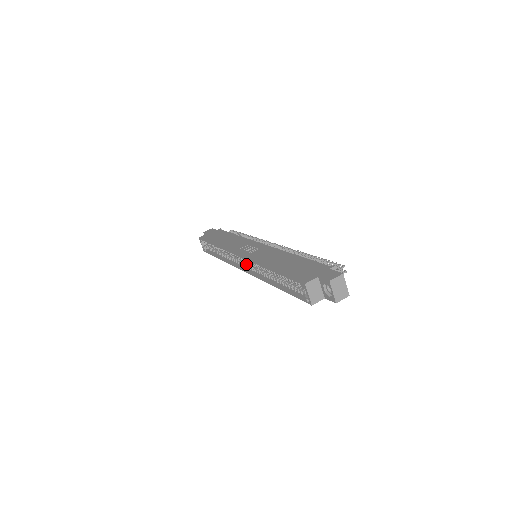
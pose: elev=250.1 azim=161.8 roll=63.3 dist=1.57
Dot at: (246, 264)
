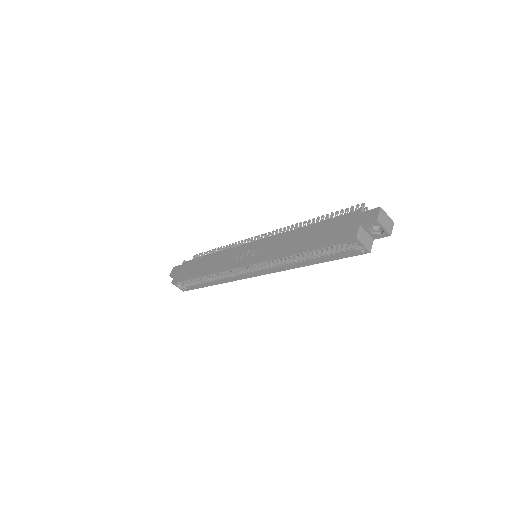
Dot at: (255, 269)
